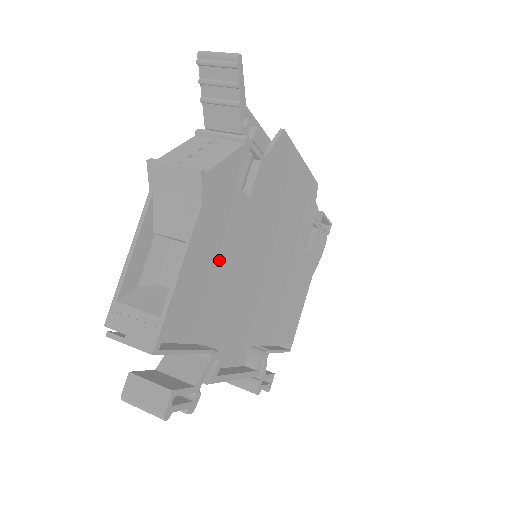
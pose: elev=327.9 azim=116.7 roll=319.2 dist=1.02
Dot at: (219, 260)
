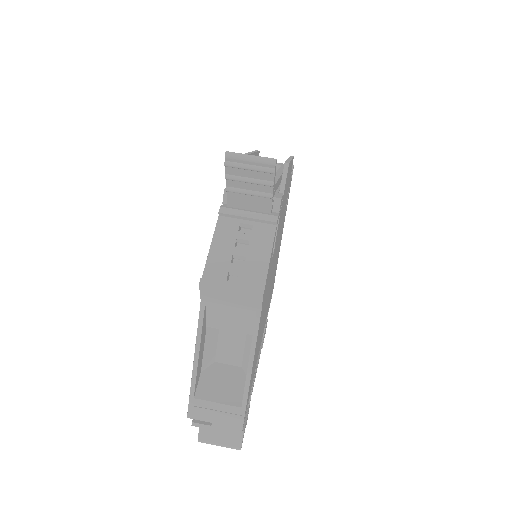
Dot at: (261, 323)
